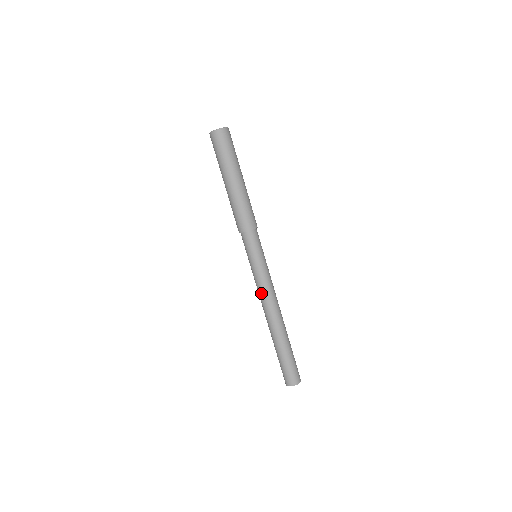
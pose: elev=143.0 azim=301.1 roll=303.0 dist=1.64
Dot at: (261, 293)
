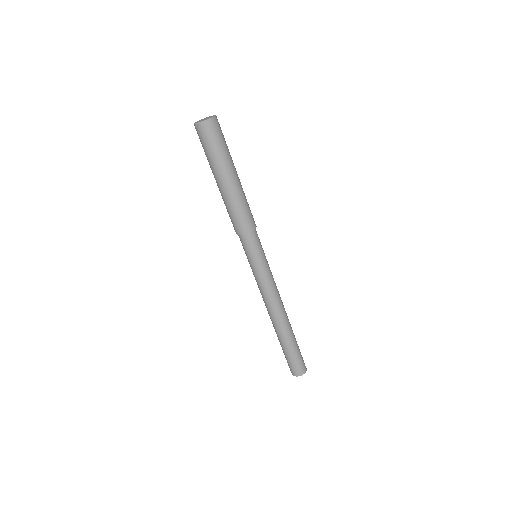
Dot at: (272, 292)
